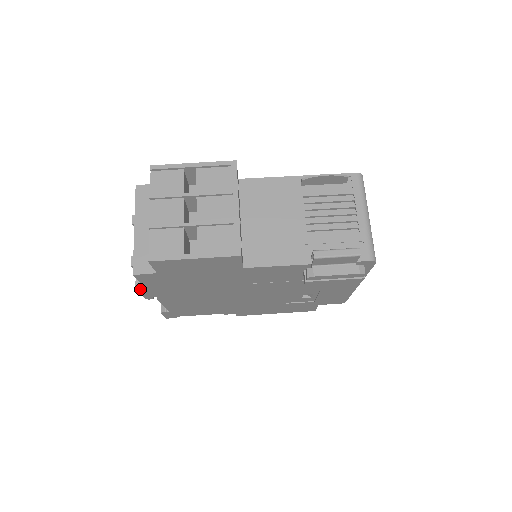
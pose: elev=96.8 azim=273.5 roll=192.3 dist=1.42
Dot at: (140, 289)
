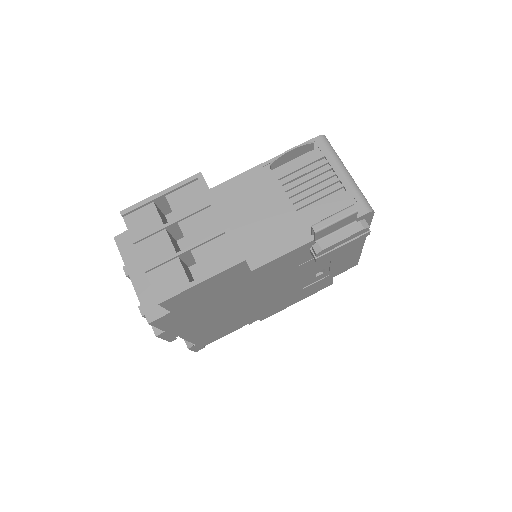
Dot at: (160, 335)
